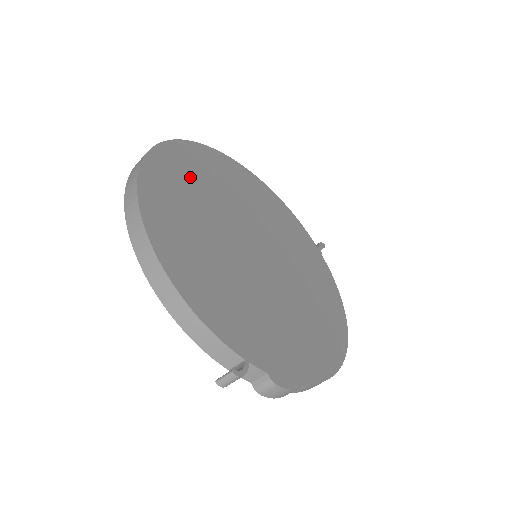
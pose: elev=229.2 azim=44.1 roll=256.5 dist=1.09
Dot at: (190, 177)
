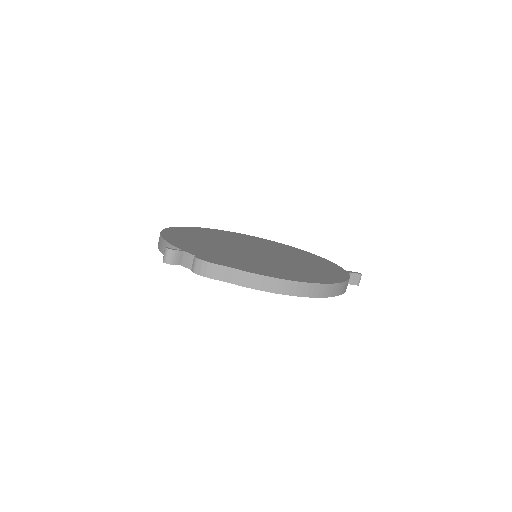
Dot at: (225, 235)
